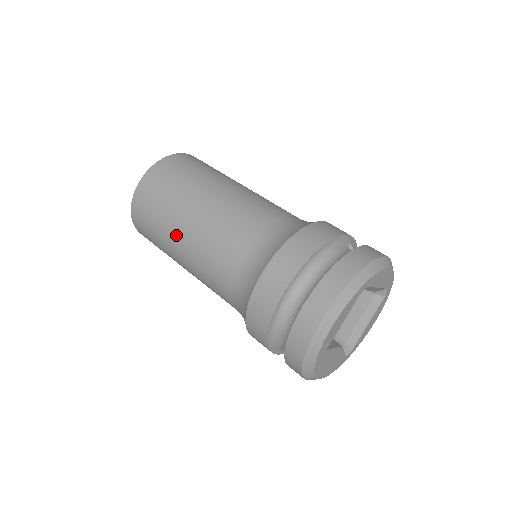
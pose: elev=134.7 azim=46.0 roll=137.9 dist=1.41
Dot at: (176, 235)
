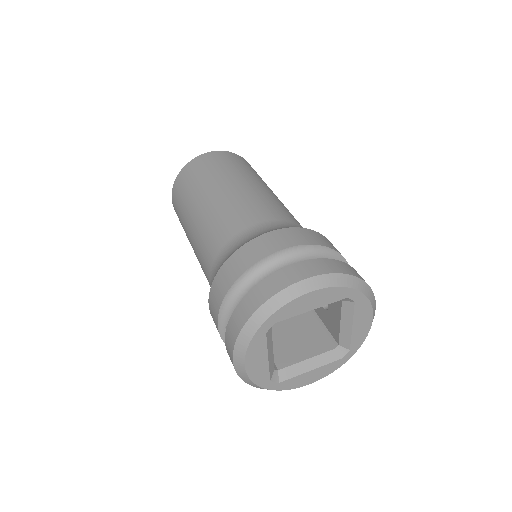
Dot at: (215, 188)
